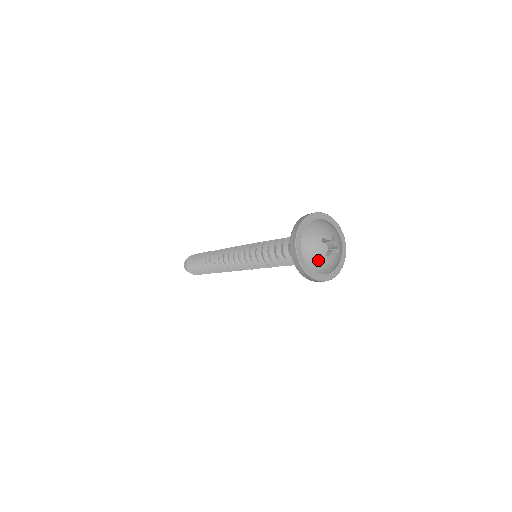
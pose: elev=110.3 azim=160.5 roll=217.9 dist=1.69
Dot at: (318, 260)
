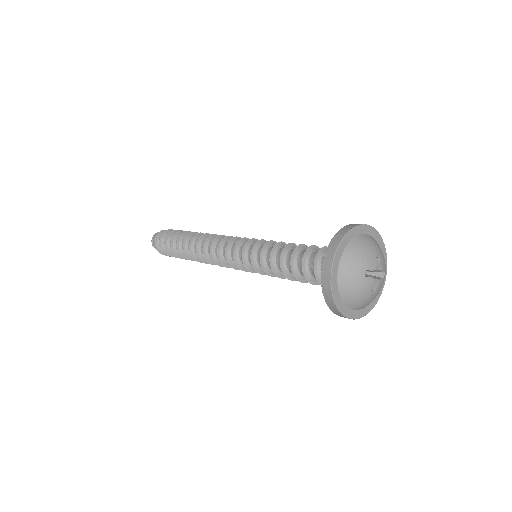
Dot at: (362, 299)
